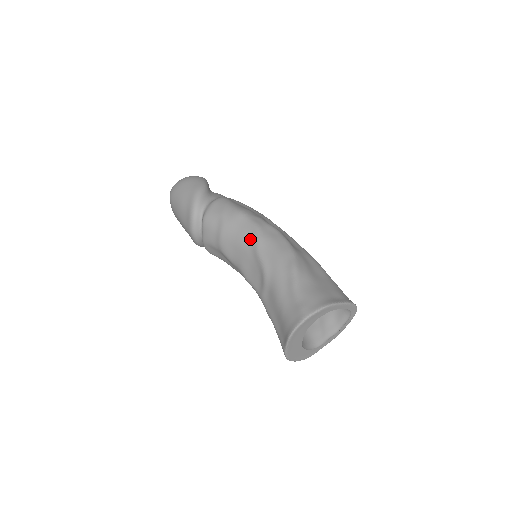
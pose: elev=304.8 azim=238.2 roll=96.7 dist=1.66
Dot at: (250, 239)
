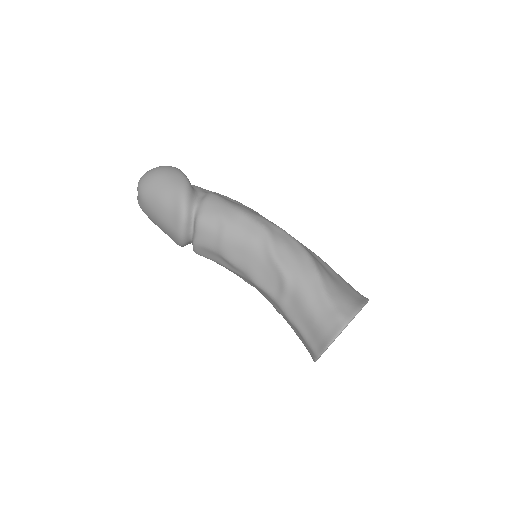
Dot at: (261, 243)
